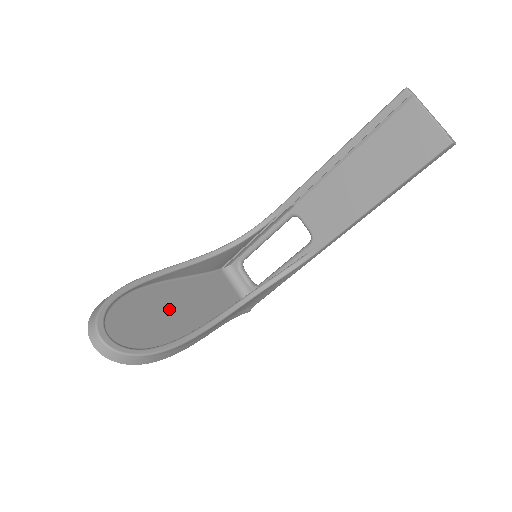
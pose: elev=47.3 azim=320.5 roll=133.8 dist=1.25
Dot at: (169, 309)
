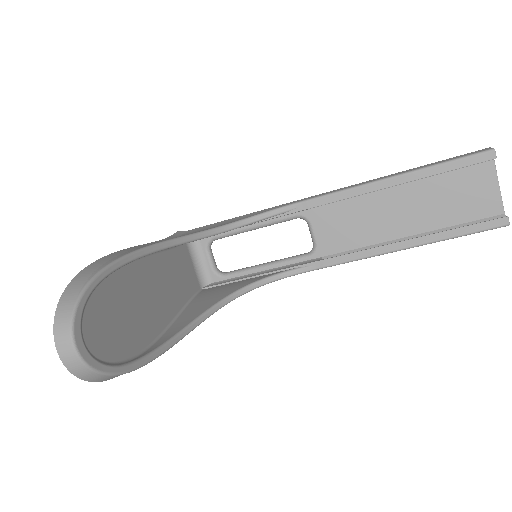
Dot at: (143, 299)
